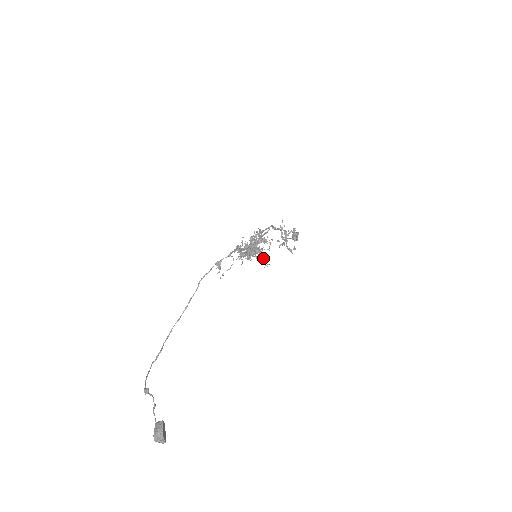
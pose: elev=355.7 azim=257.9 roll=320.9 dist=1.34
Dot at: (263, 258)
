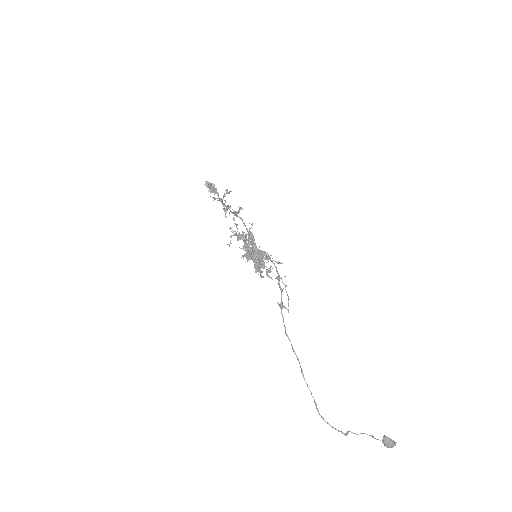
Dot at: occluded
